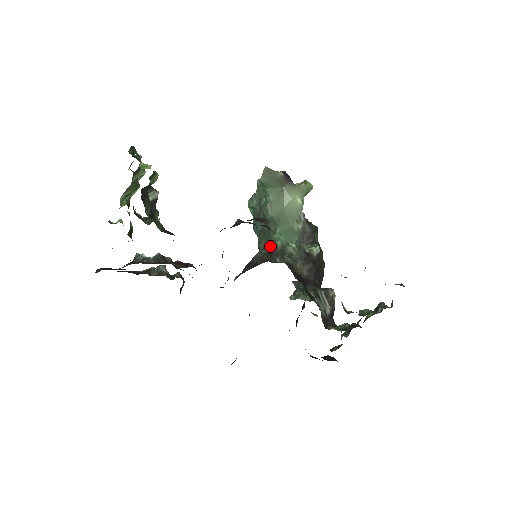
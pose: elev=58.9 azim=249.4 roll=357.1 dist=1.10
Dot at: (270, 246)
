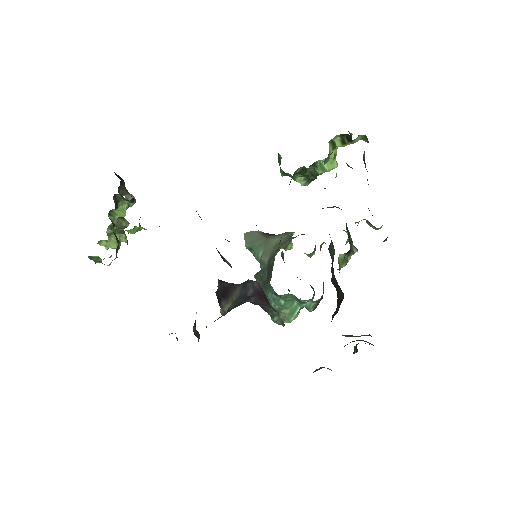
Dot at: occluded
